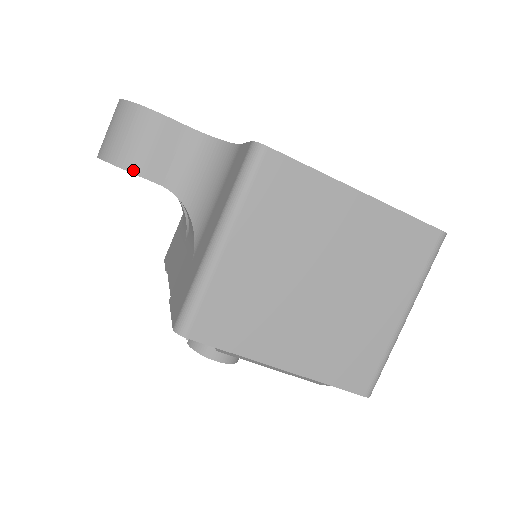
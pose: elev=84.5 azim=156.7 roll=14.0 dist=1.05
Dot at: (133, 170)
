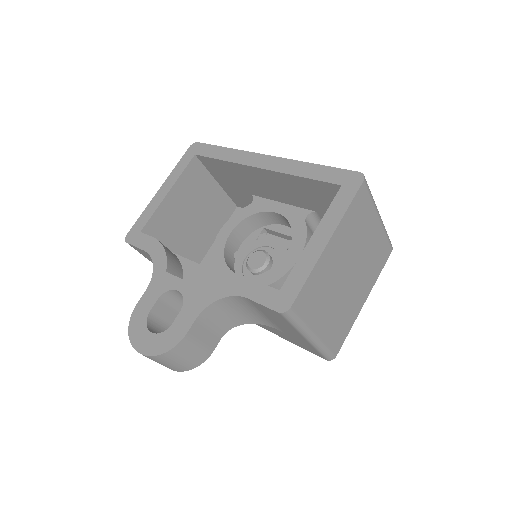
Dot at: (208, 356)
